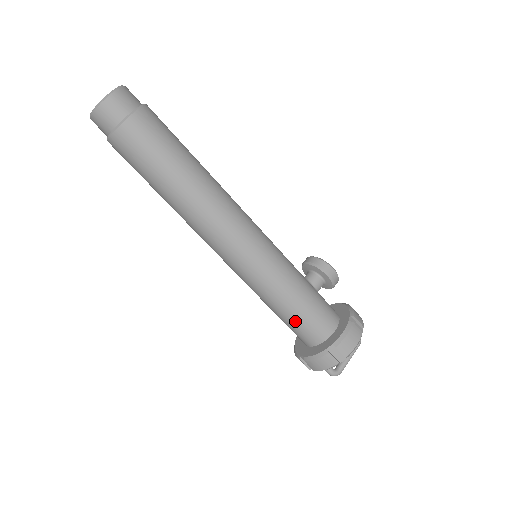
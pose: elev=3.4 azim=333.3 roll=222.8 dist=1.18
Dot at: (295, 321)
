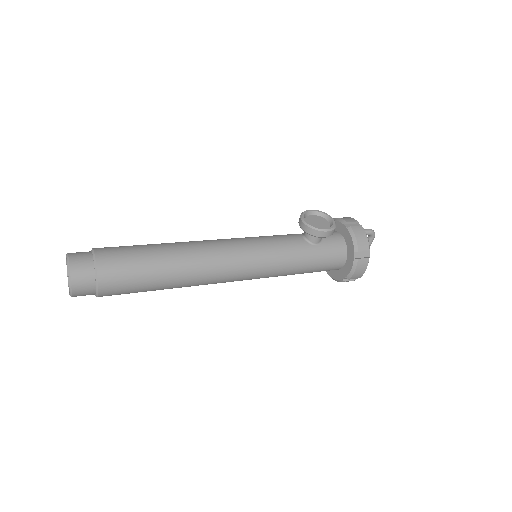
Dot at: occluded
